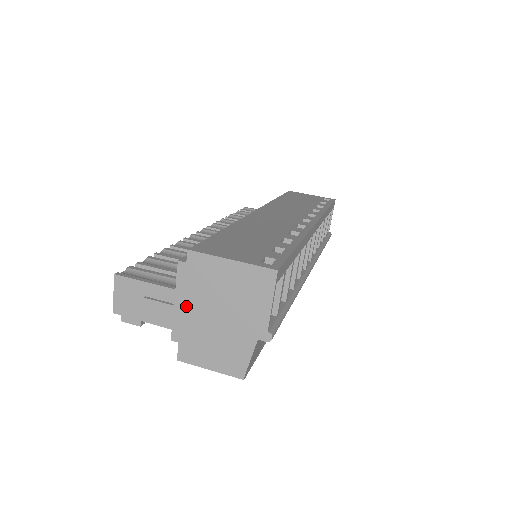
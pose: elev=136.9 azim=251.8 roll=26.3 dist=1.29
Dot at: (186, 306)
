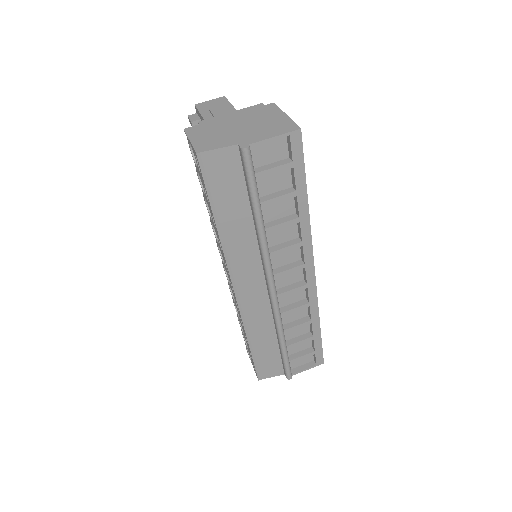
Dot at: (232, 116)
